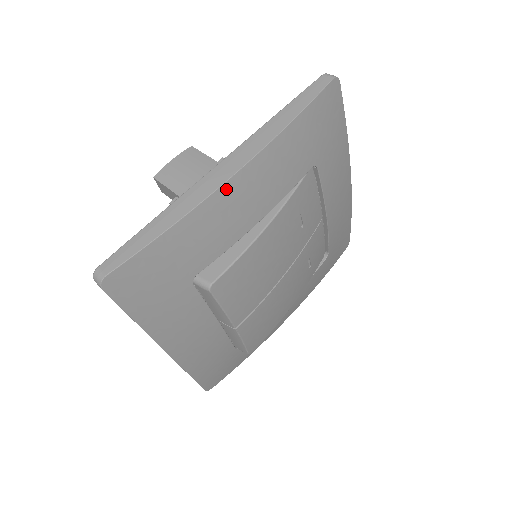
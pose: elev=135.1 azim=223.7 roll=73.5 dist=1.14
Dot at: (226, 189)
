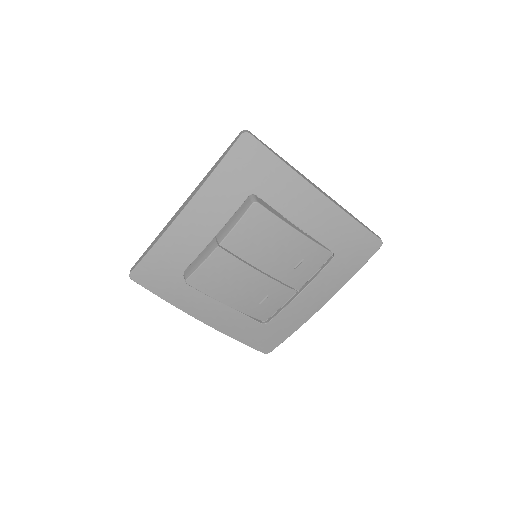
Dot at: (312, 190)
